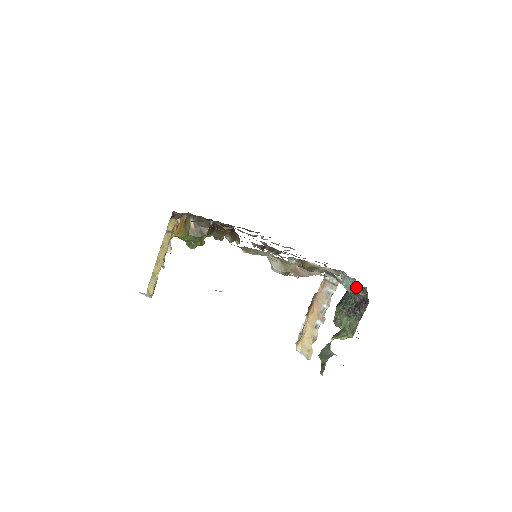
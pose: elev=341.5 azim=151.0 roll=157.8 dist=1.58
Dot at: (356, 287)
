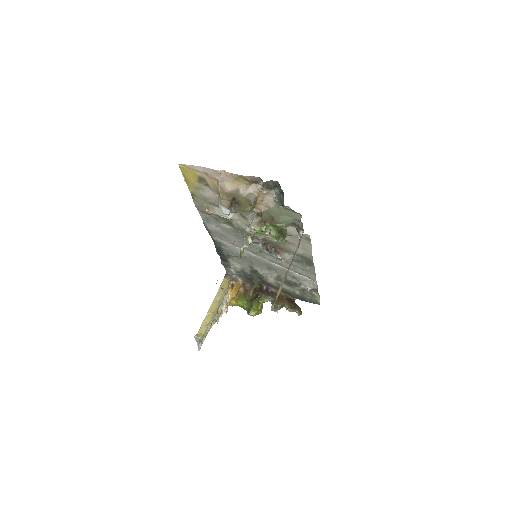
Dot at: (277, 191)
